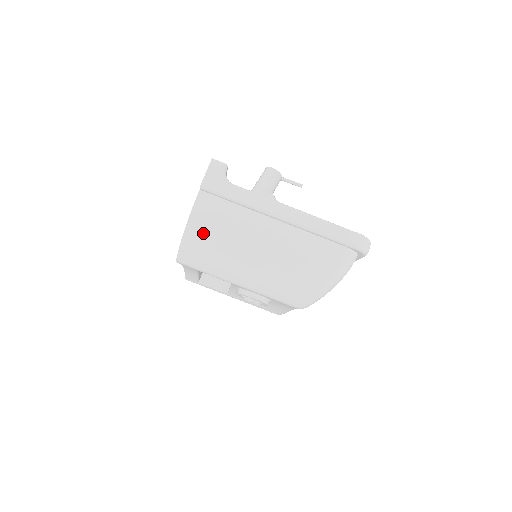
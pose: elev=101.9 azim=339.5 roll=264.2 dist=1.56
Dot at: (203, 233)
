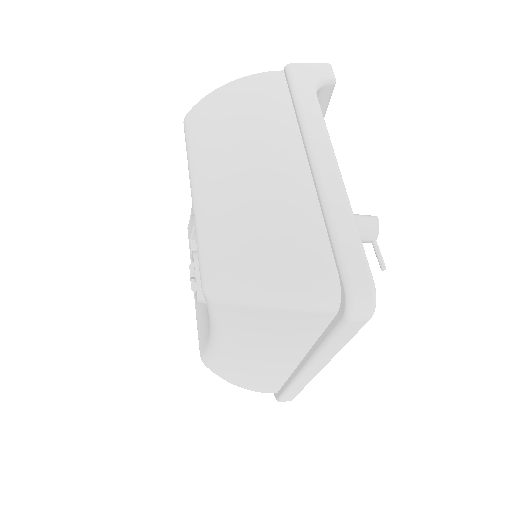
Dot at: (232, 102)
